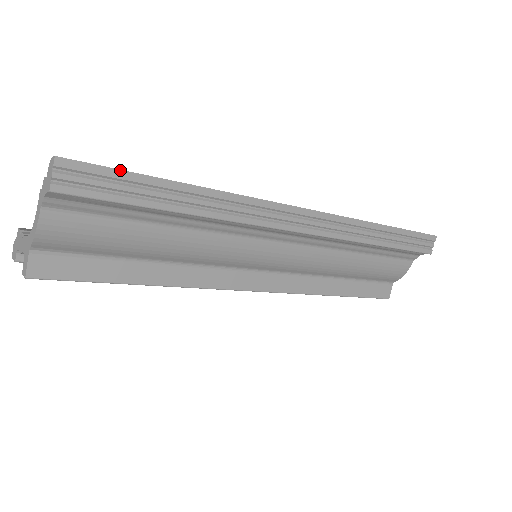
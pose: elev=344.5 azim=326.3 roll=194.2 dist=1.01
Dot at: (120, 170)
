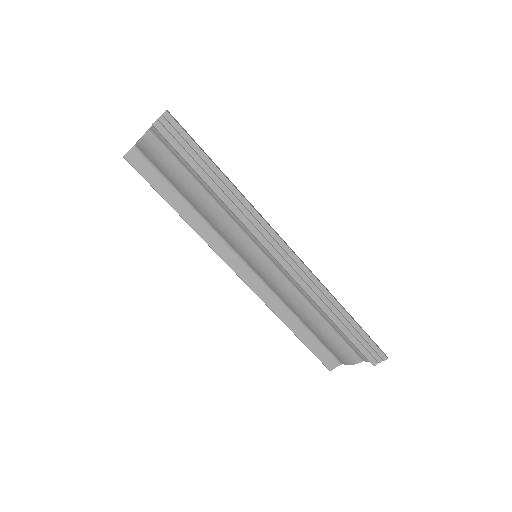
Dot at: (193, 140)
